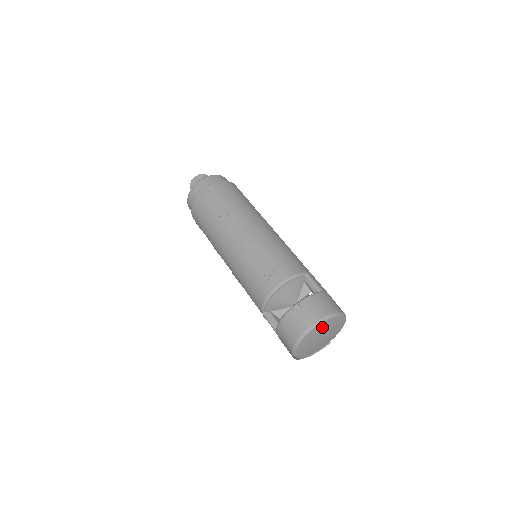
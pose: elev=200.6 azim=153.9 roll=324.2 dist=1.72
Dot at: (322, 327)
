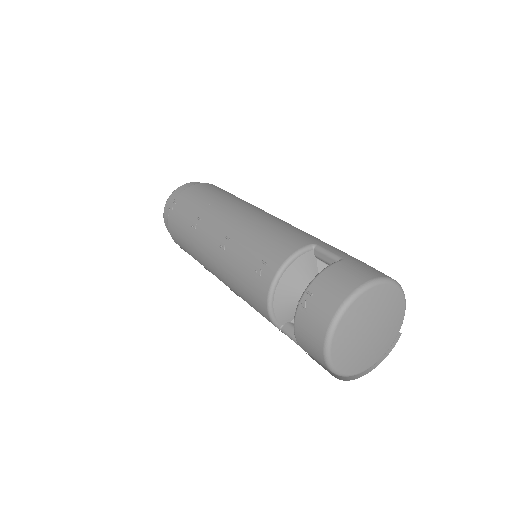
Dot at: (355, 313)
